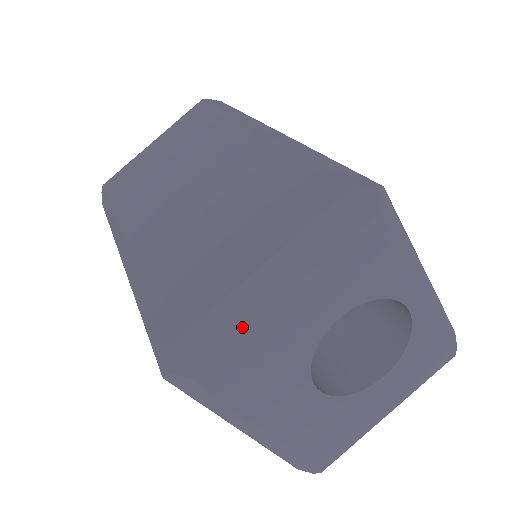
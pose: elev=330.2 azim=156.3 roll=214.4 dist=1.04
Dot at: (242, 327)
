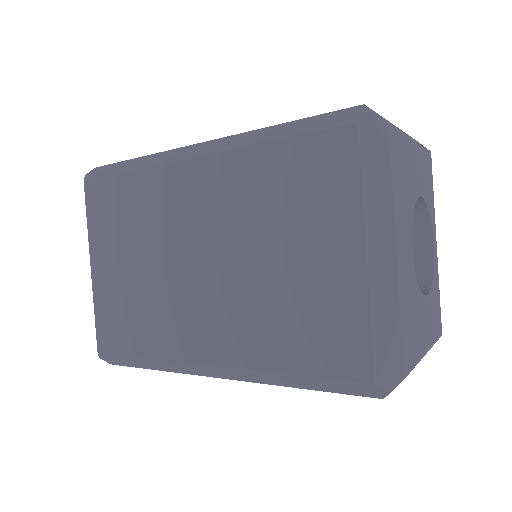
Dot at: (401, 131)
